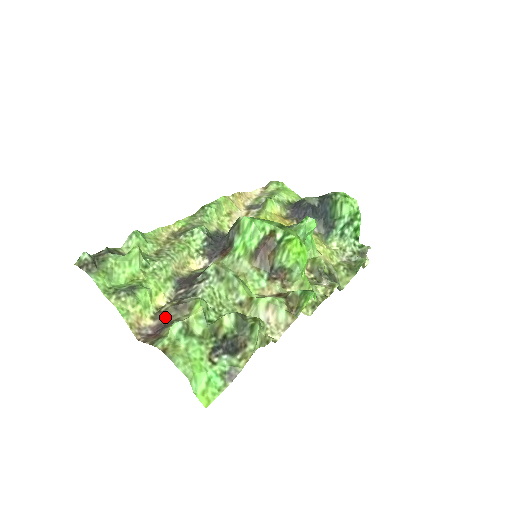
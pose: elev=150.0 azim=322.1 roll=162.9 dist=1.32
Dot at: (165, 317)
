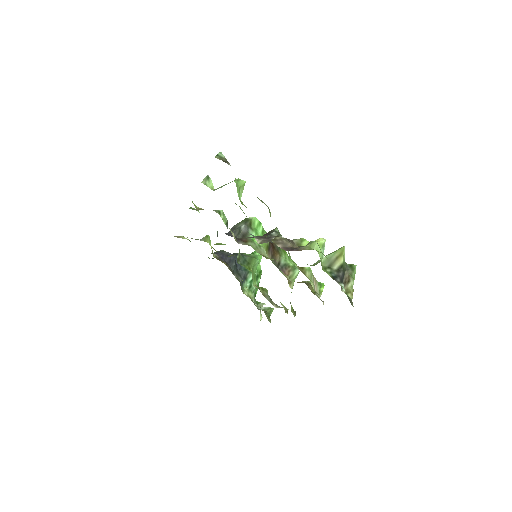
Dot at: (286, 243)
